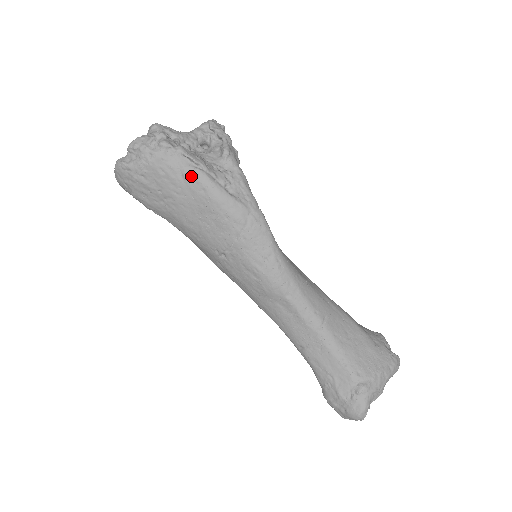
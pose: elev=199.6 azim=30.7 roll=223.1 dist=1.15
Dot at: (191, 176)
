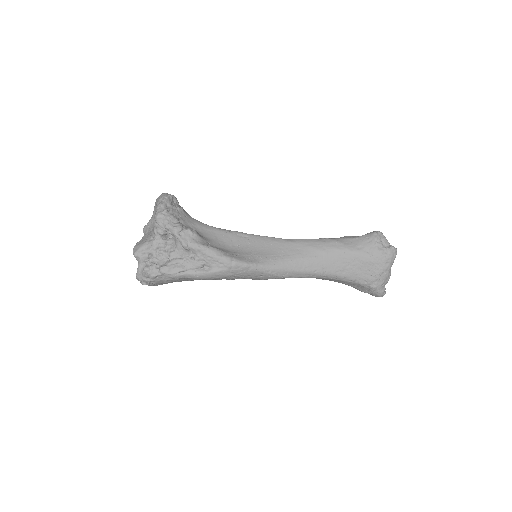
Dot at: (182, 278)
